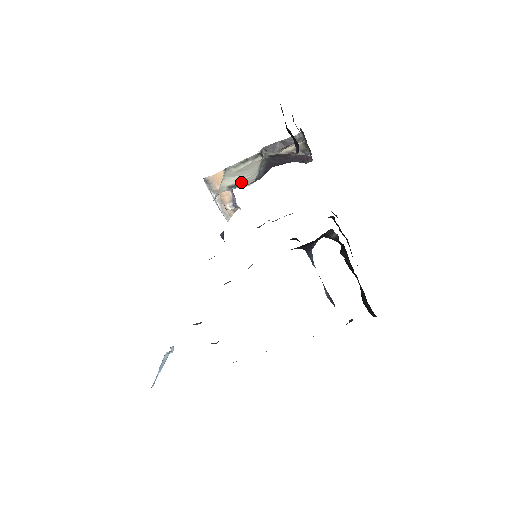
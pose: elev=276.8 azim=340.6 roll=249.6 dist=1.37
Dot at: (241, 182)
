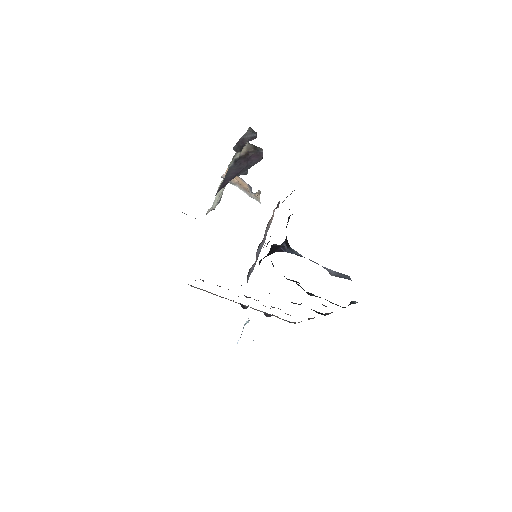
Dot at: occluded
